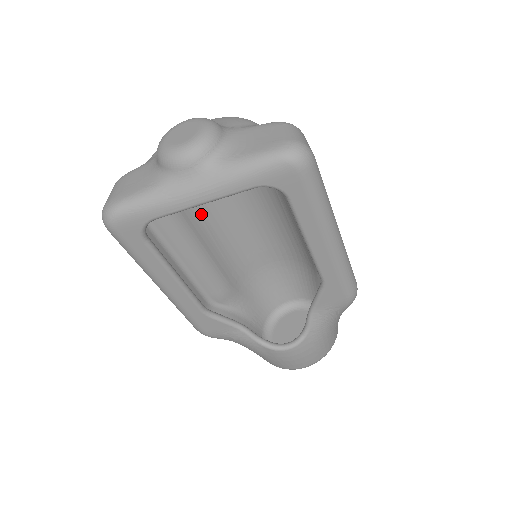
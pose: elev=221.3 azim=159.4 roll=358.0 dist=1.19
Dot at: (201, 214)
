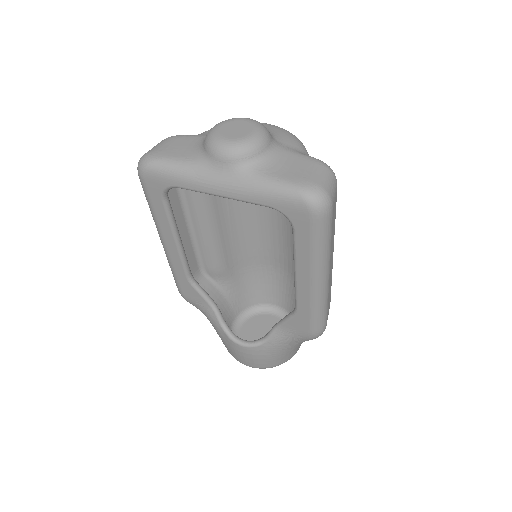
Dot at: occluded
